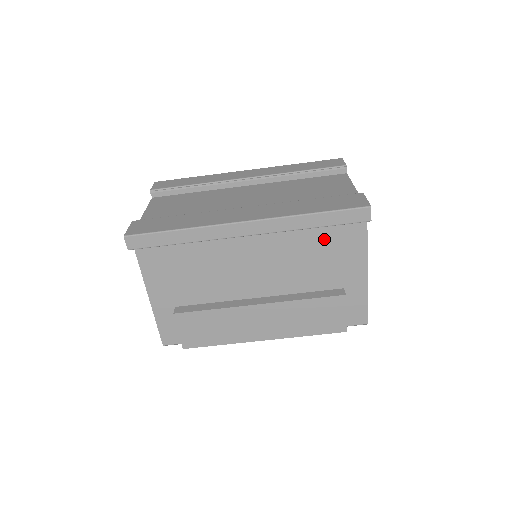
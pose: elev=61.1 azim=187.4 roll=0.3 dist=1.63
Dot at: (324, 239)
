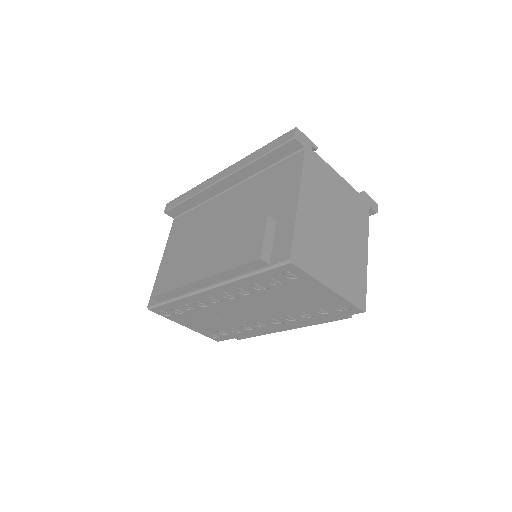
Dot at: (272, 180)
